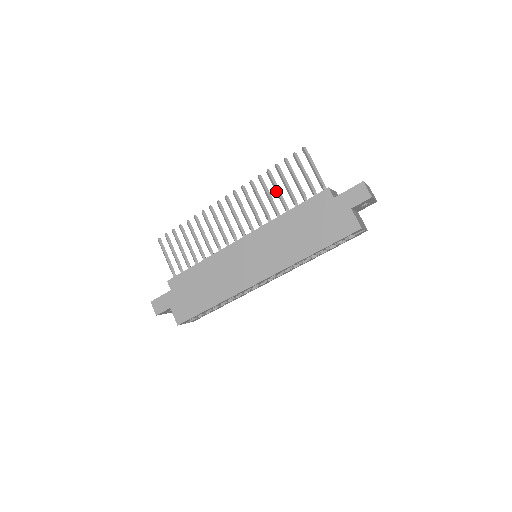
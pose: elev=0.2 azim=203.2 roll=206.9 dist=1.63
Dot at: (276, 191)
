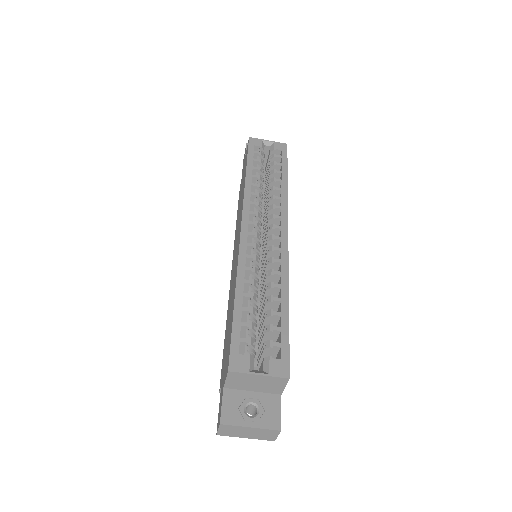
Dot at: occluded
